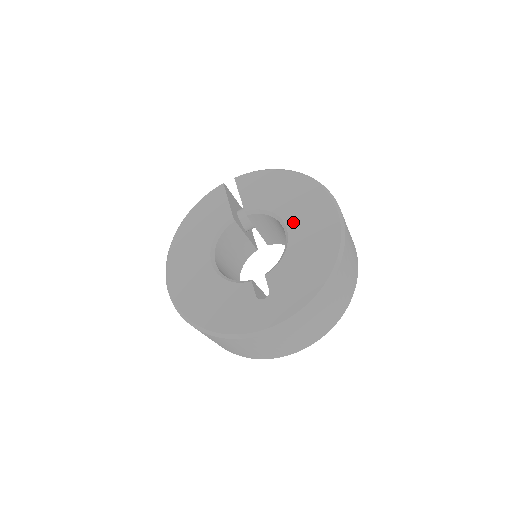
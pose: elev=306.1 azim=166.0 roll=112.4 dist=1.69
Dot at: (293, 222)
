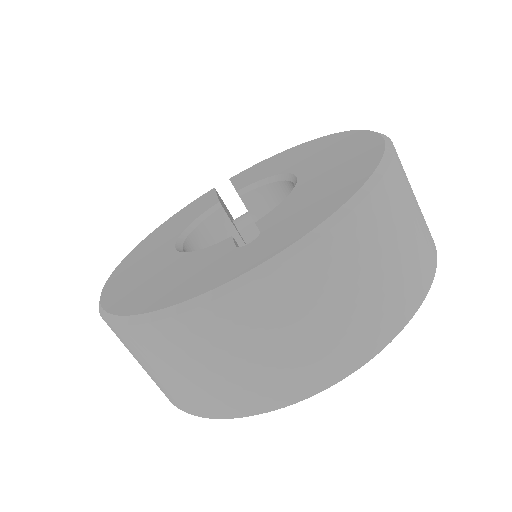
Dot at: (305, 167)
